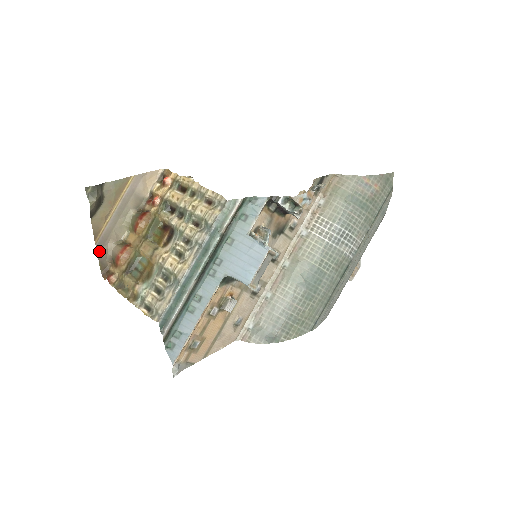
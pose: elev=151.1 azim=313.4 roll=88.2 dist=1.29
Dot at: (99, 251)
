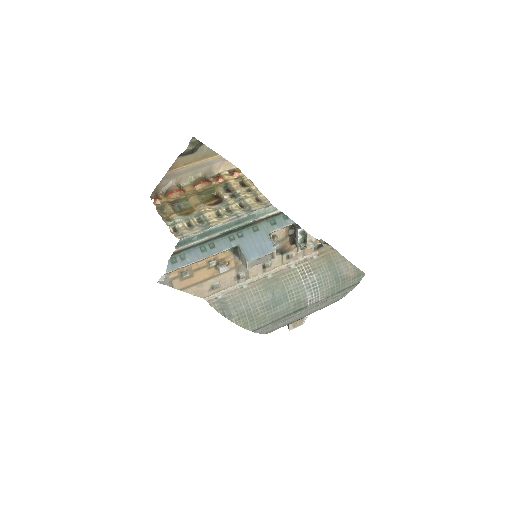
Dot at: (164, 179)
